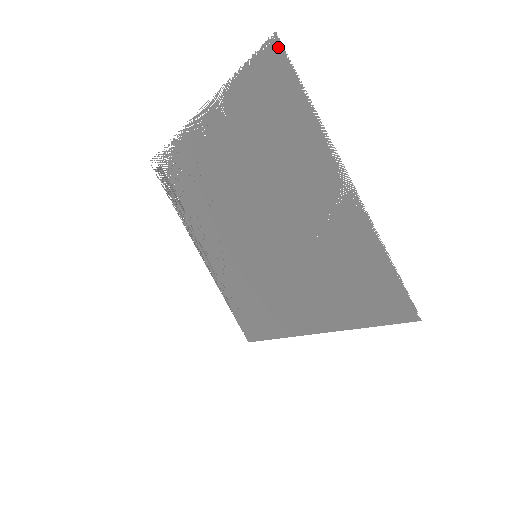
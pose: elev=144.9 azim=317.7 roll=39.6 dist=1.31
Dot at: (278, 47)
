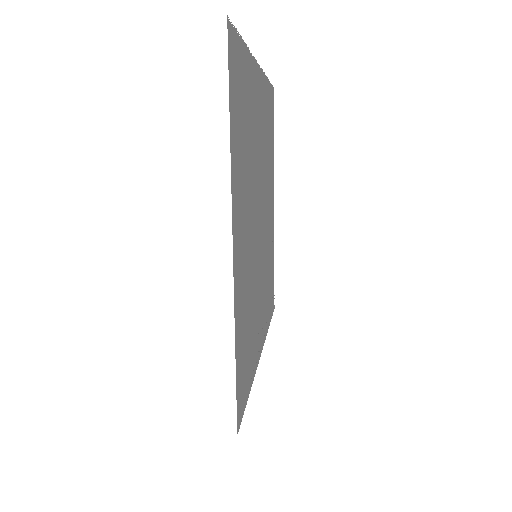
Dot at: (273, 91)
